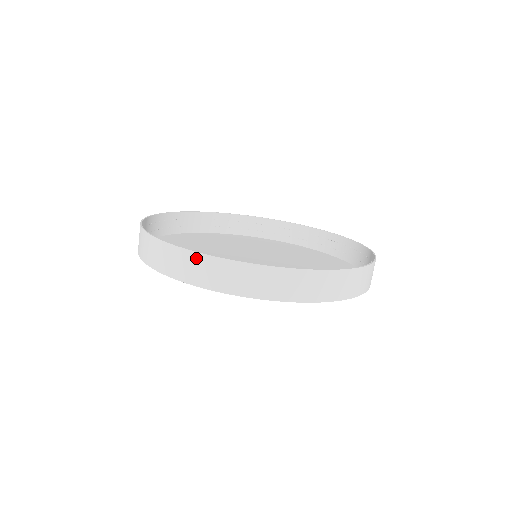
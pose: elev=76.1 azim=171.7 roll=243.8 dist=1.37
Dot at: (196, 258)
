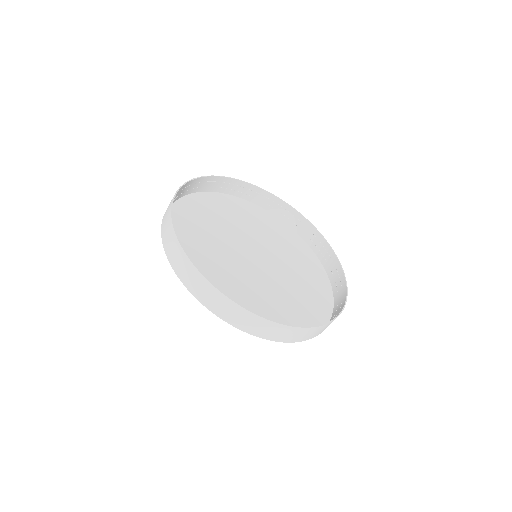
Dot at: (230, 304)
